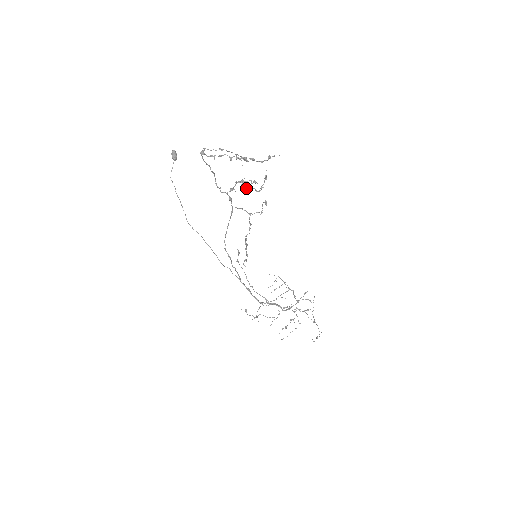
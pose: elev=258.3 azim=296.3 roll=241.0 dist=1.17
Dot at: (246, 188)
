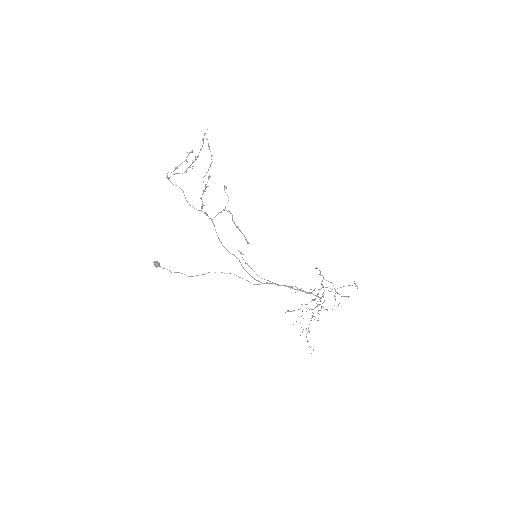
Dot at: occluded
